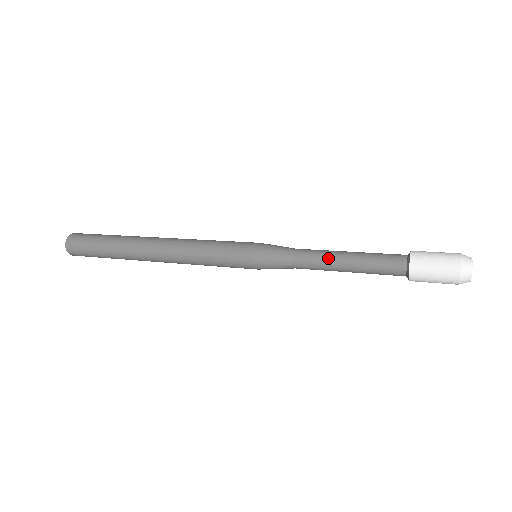
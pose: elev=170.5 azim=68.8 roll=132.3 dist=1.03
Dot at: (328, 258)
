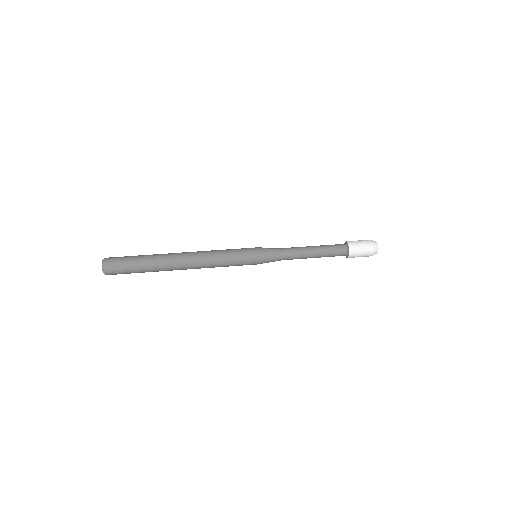
Dot at: (304, 257)
